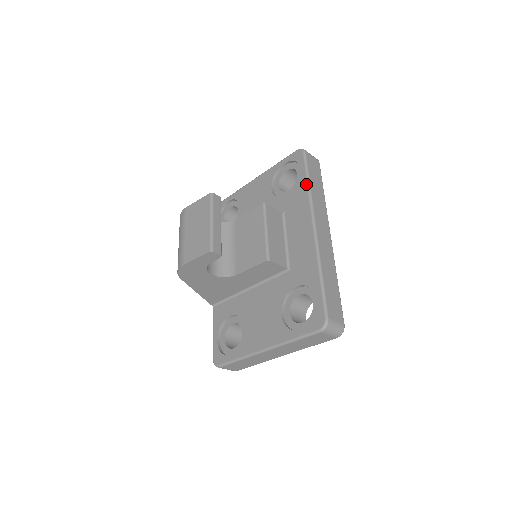
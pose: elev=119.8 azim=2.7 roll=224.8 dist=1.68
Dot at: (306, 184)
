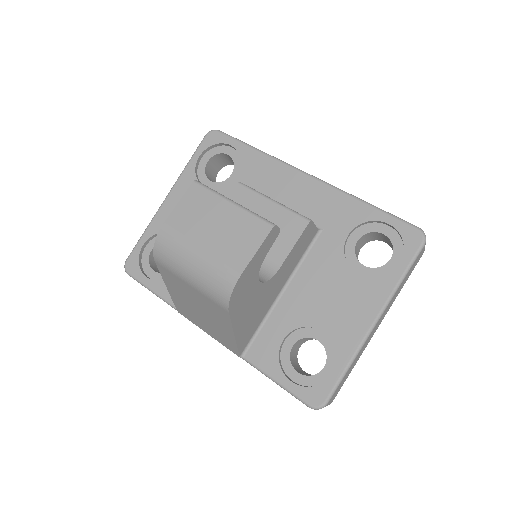
Dot at: (255, 151)
